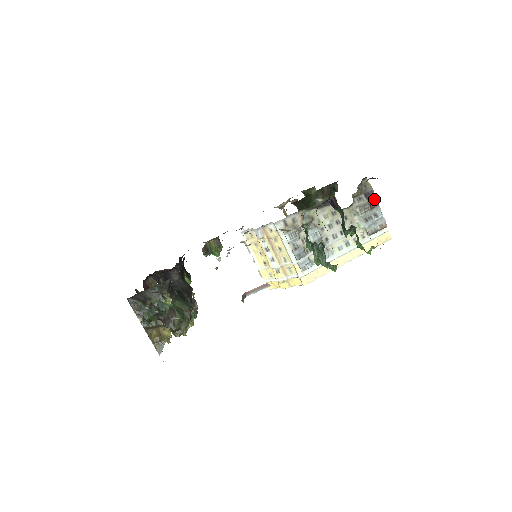
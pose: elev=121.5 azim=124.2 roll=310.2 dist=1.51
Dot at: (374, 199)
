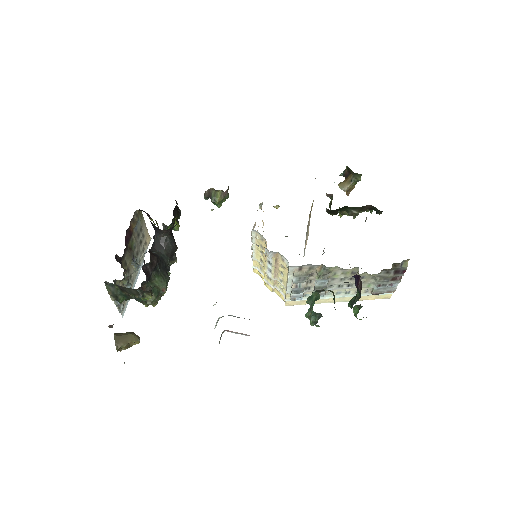
Dot at: (401, 275)
